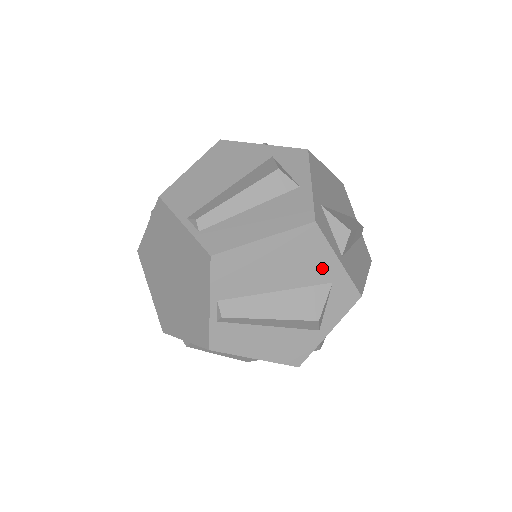
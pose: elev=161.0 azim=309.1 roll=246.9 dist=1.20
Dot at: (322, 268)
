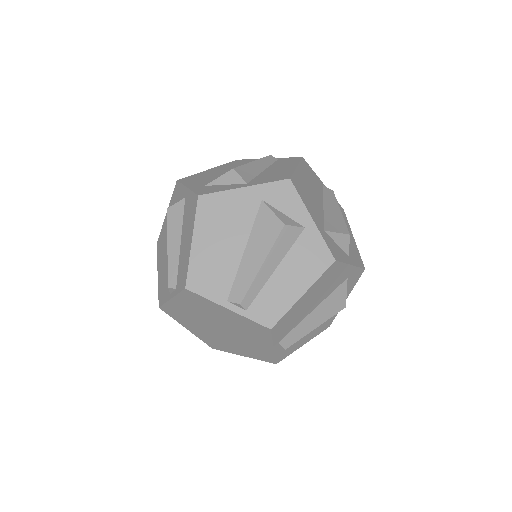
Dot at: (341, 277)
